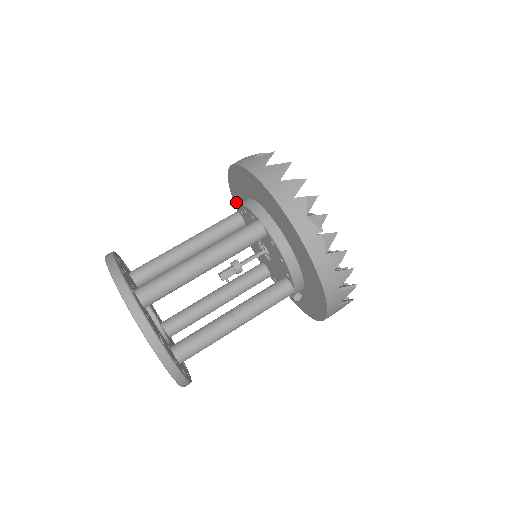
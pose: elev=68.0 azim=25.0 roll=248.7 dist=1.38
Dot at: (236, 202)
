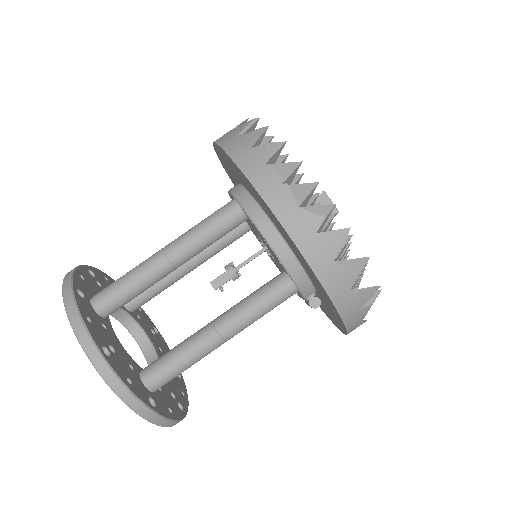
Dot at: occluded
